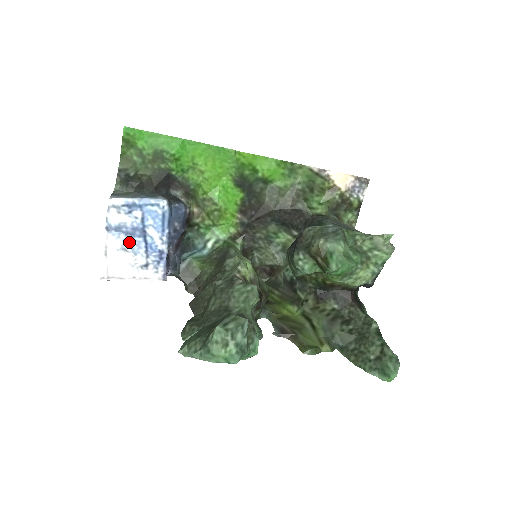
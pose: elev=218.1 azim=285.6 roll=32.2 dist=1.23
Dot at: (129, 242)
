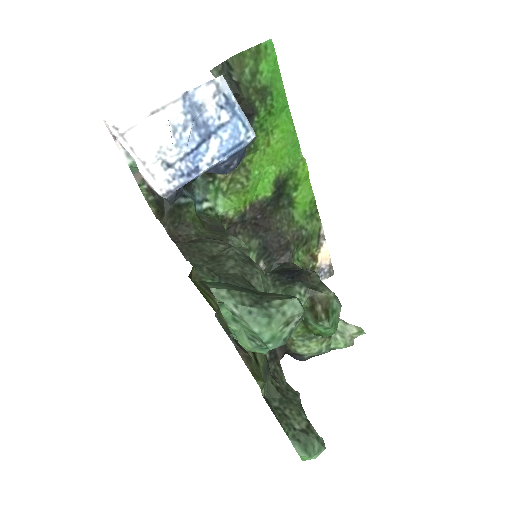
Dot at: (187, 129)
